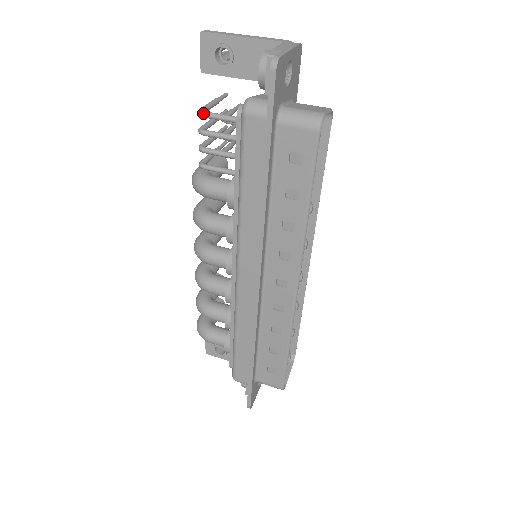
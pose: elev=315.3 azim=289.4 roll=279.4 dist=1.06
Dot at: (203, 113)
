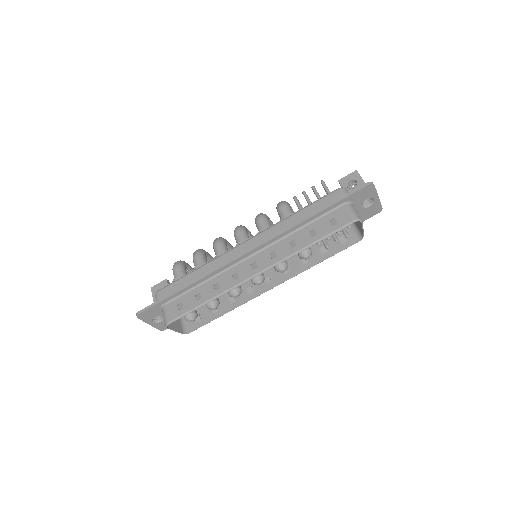
Dot at: (323, 181)
